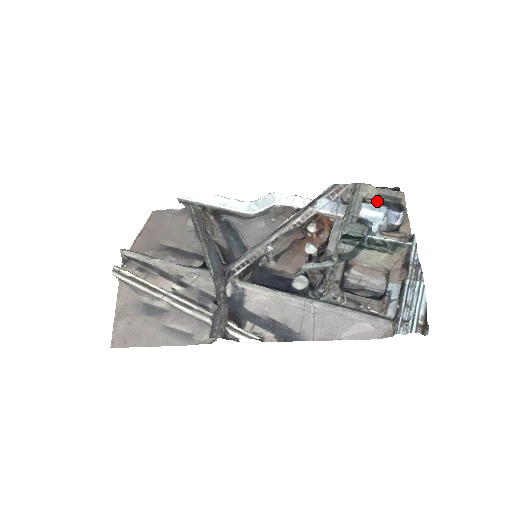
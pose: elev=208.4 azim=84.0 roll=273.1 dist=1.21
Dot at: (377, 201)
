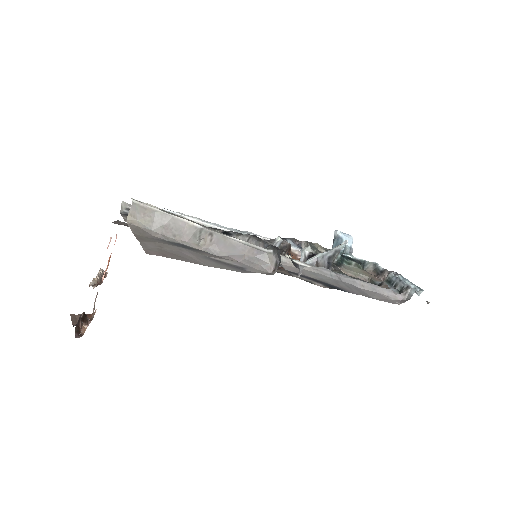
Dot at: occluded
